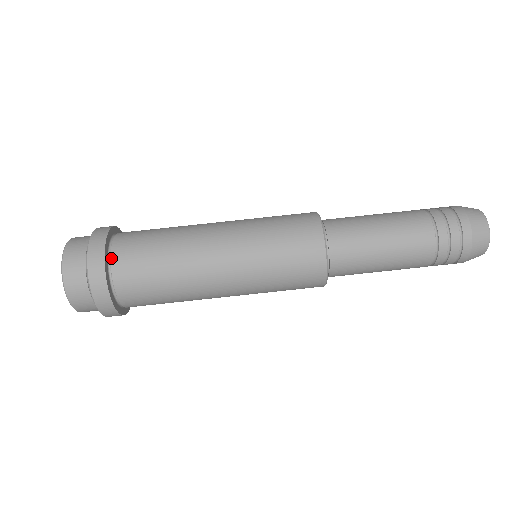
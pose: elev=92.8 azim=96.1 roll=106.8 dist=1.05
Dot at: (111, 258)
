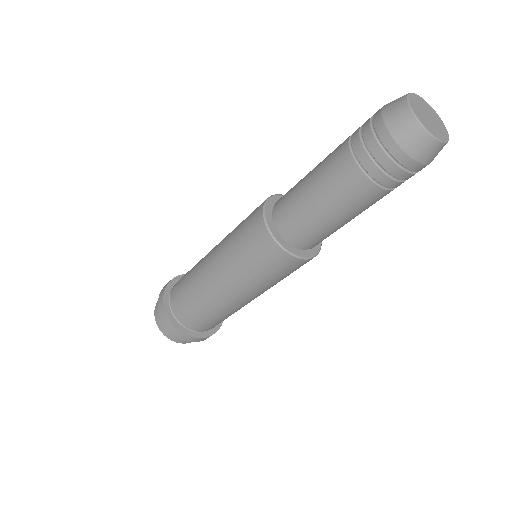
Dot at: (170, 302)
